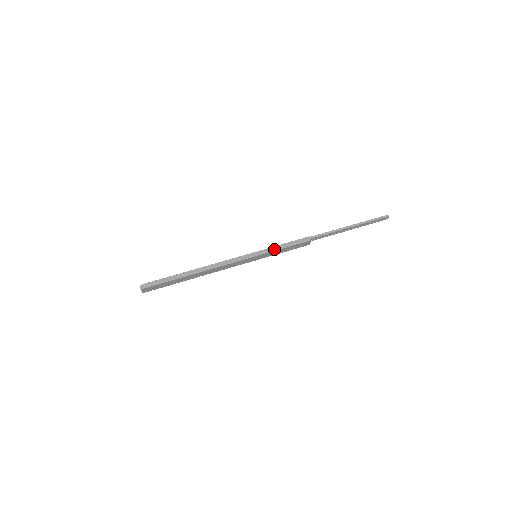
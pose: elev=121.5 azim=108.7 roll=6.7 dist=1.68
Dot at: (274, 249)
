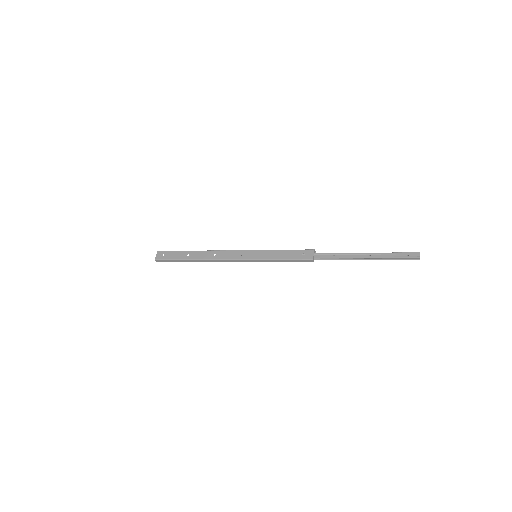
Dot at: (275, 250)
